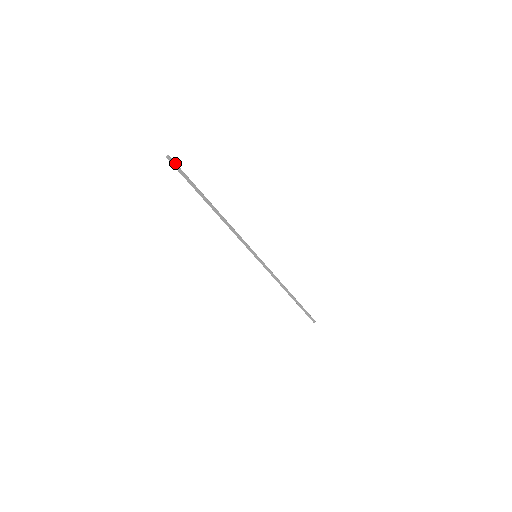
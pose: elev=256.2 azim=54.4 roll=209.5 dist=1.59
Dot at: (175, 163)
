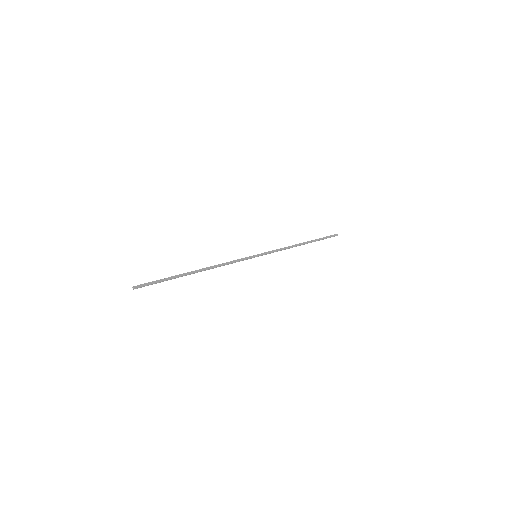
Dot at: (143, 286)
